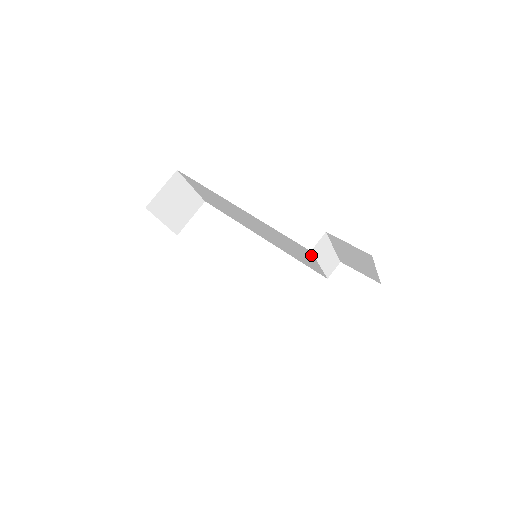
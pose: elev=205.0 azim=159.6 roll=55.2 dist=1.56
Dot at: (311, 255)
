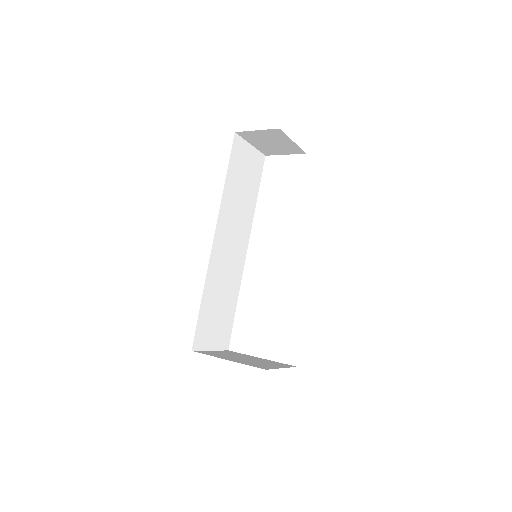
Dot at: occluded
